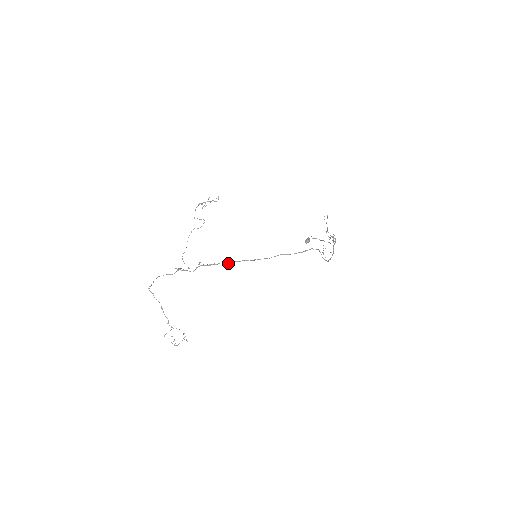
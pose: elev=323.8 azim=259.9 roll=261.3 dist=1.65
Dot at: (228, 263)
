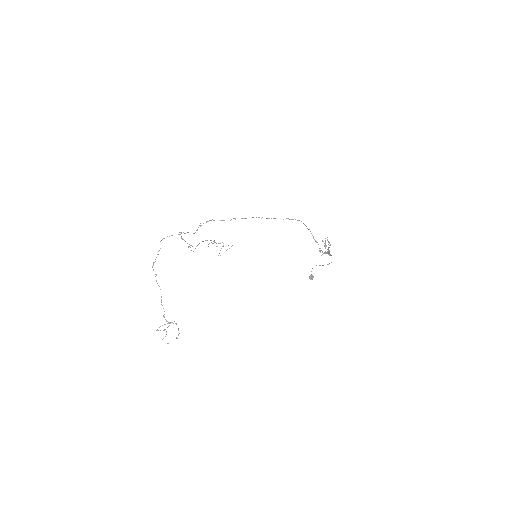
Dot at: (224, 220)
